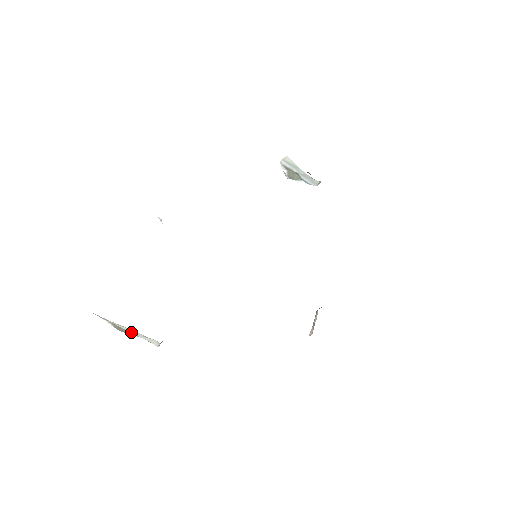
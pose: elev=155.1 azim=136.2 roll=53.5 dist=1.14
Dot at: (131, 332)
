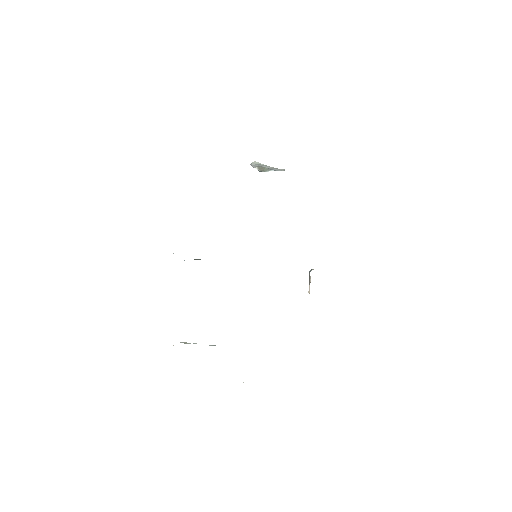
Dot at: occluded
